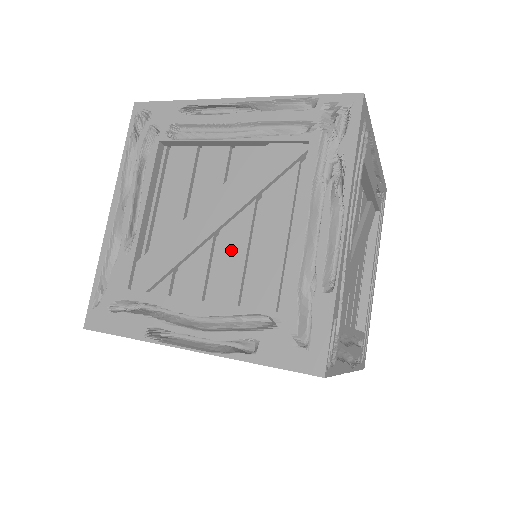
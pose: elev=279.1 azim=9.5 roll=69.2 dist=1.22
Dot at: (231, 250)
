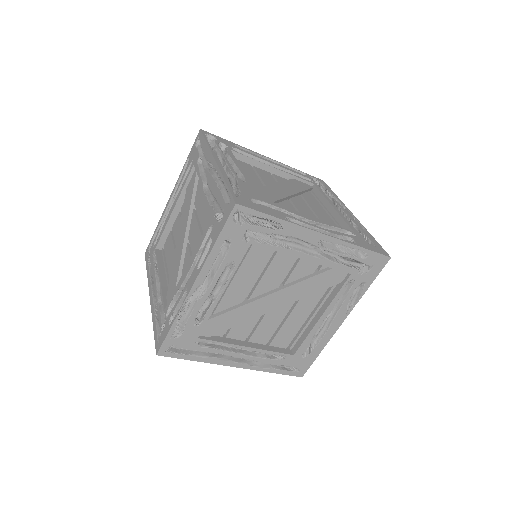
Dot at: (303, 207)
